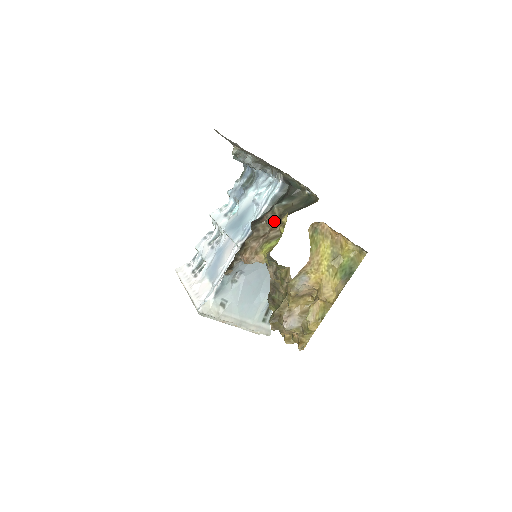
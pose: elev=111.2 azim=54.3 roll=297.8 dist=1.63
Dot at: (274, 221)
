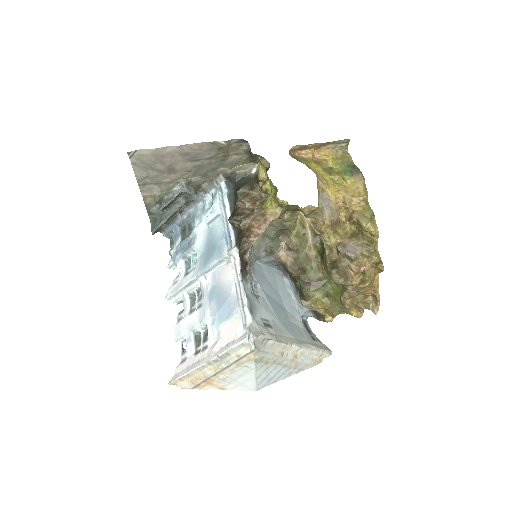
Dot at: (250, 197)
